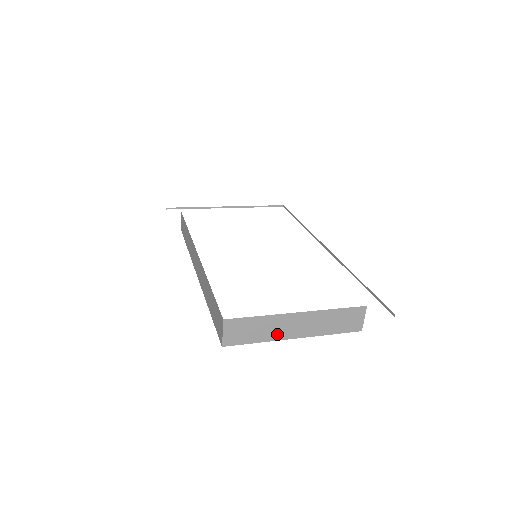
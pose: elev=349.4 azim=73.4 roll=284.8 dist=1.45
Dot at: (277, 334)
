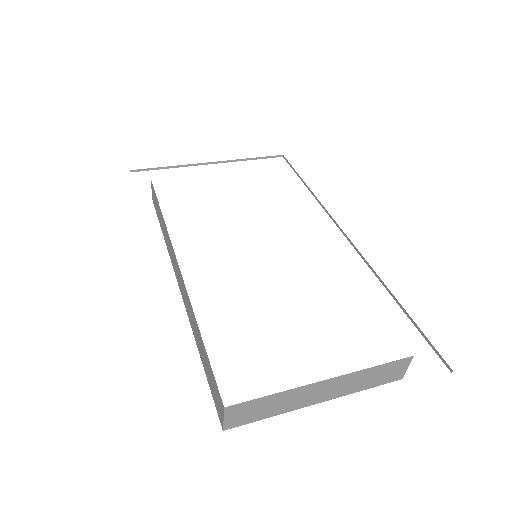
Dot at: (296, 404)
